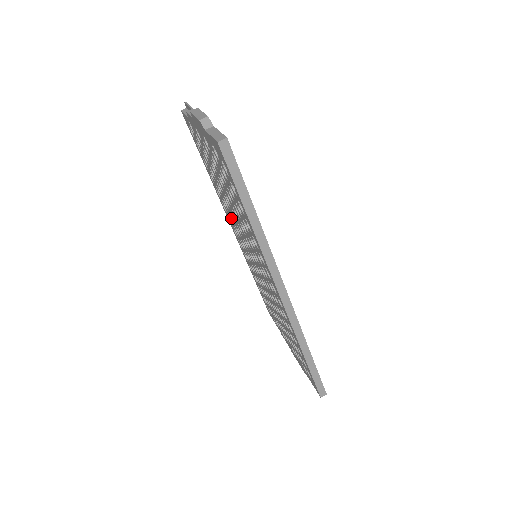
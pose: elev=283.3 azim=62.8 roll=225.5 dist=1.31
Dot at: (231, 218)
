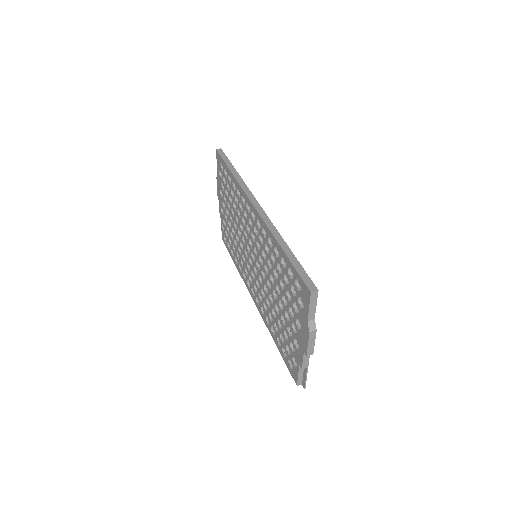
Dot at: (245, 265)
